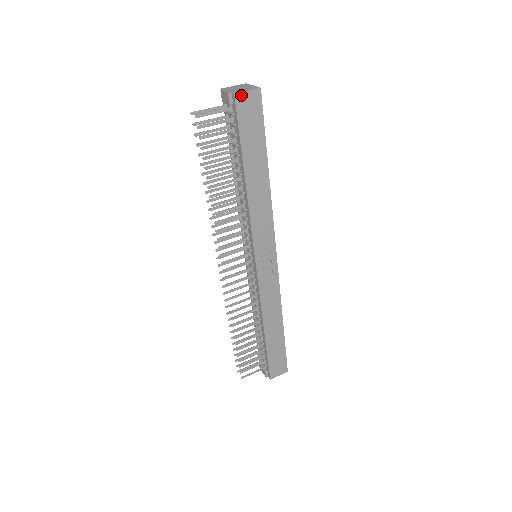
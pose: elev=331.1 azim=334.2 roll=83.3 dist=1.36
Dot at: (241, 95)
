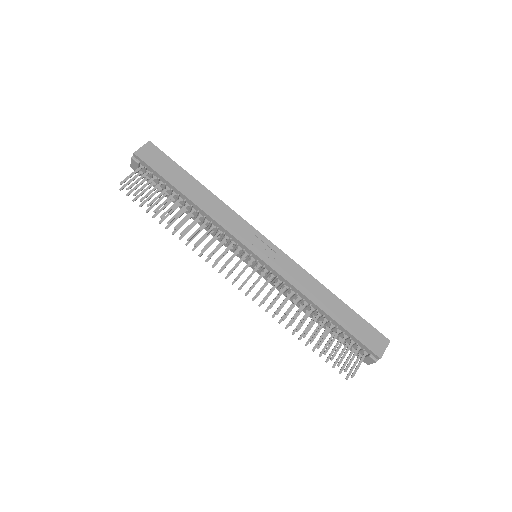
Dot at: (139, 152)
